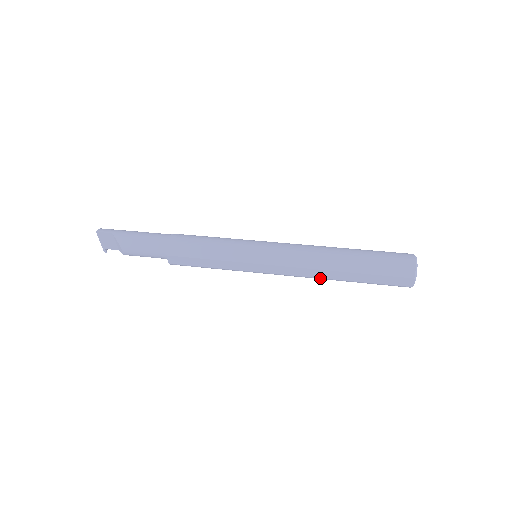
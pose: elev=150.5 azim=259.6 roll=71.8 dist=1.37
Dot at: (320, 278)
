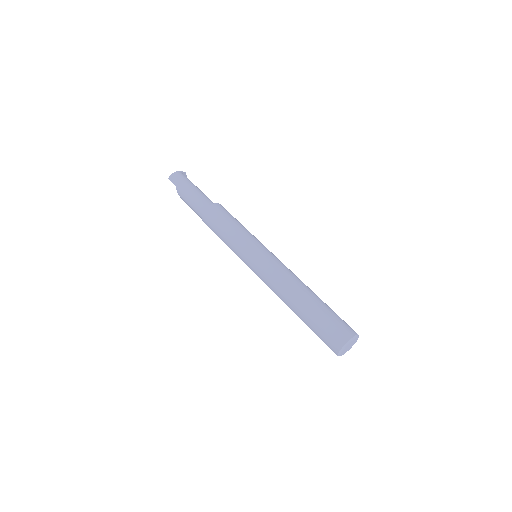
Dot at: occluded
